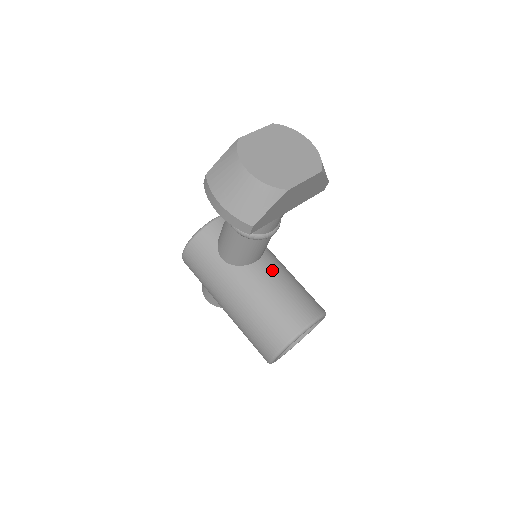
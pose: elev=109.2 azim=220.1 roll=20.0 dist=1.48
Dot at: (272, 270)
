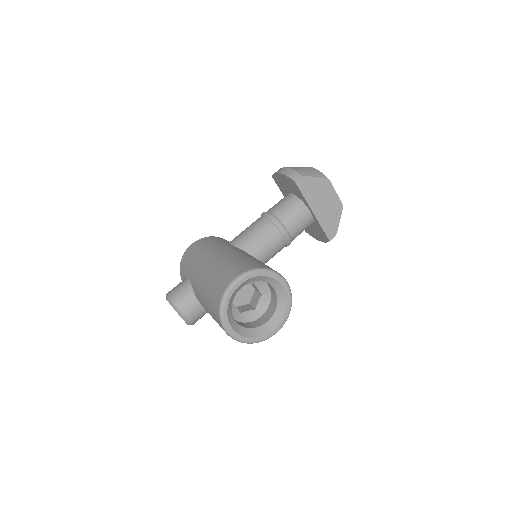
Dot at: occluded
